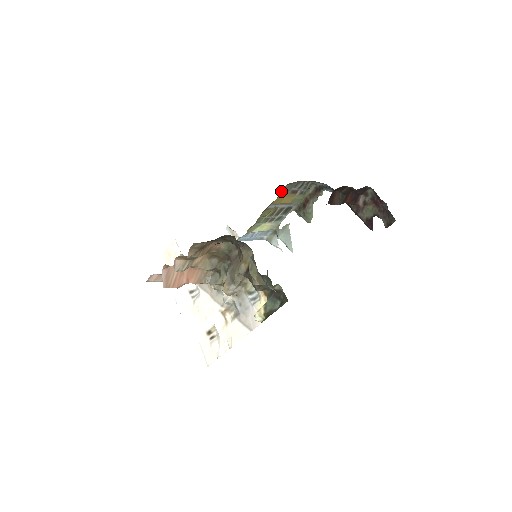
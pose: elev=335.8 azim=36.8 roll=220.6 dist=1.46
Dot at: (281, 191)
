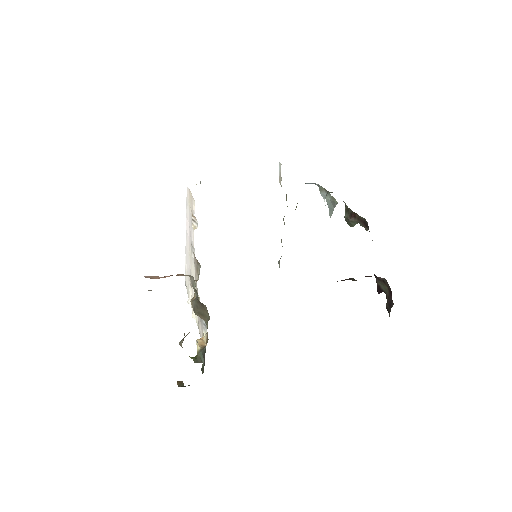
Dot at: occluded
